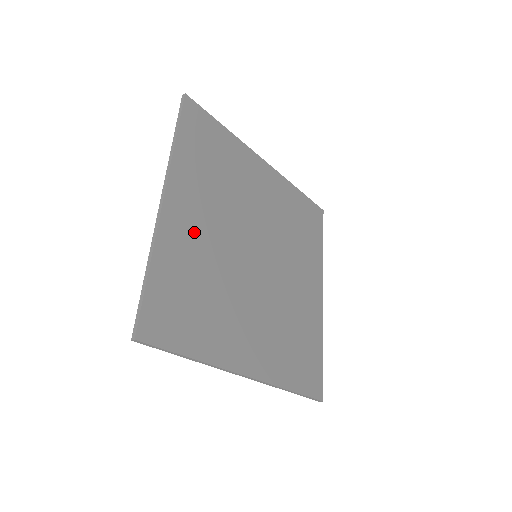
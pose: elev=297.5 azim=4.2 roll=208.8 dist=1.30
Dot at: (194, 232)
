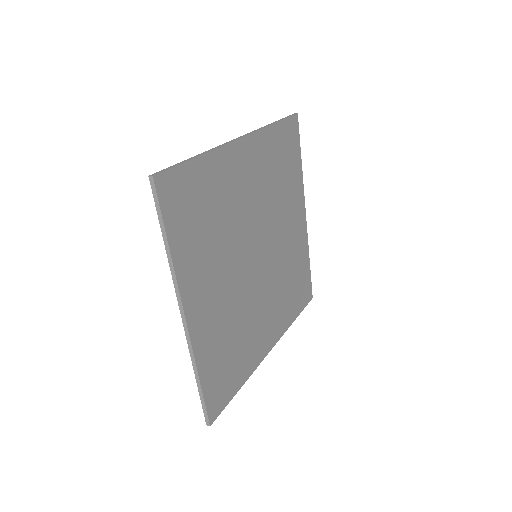
Dot at: (239, 181)
